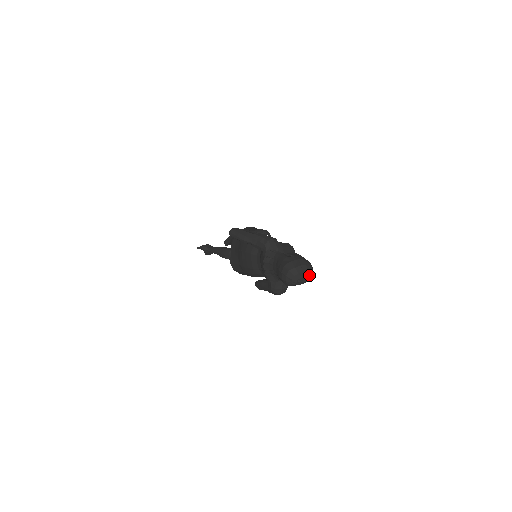
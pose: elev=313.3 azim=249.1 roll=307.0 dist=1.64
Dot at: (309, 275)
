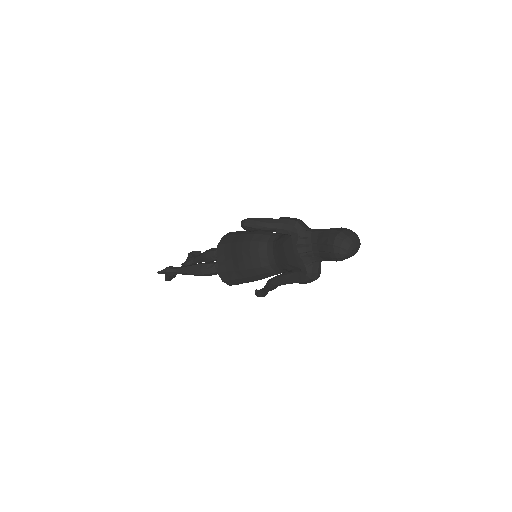
Dot at: (360, 244)
